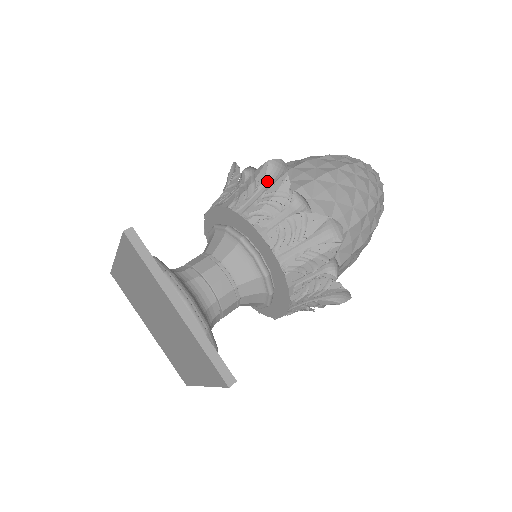
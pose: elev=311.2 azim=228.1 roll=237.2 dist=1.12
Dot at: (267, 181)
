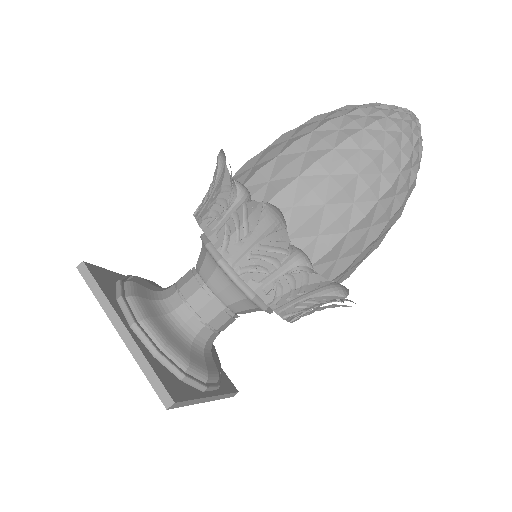
Dot at: (220, 177)
